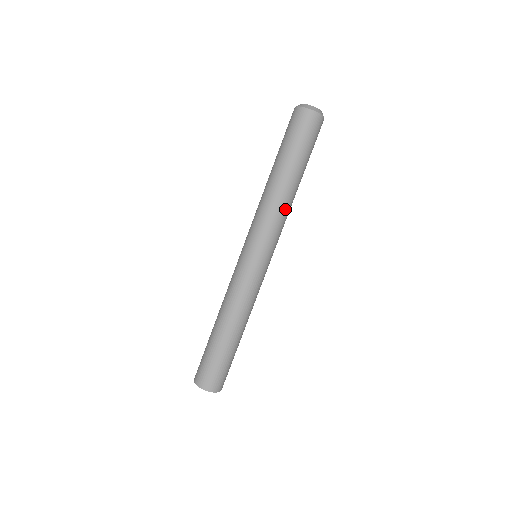
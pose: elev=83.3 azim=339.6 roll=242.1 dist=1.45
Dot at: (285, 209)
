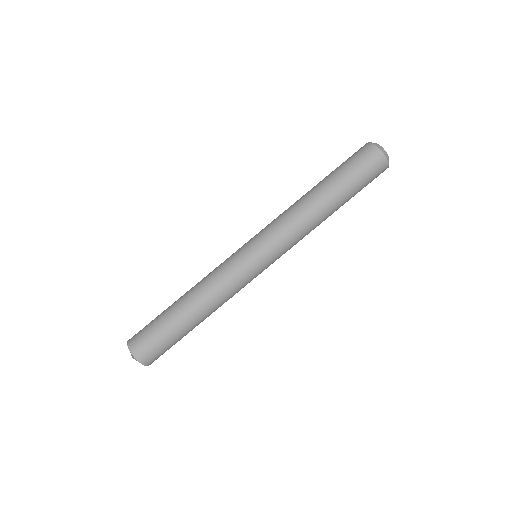
Dot at: (304, 221)
